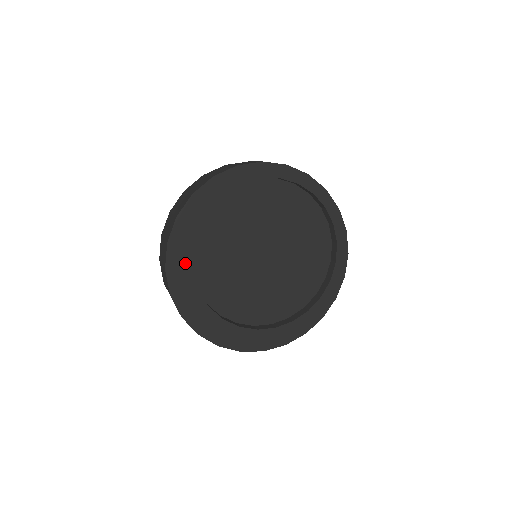
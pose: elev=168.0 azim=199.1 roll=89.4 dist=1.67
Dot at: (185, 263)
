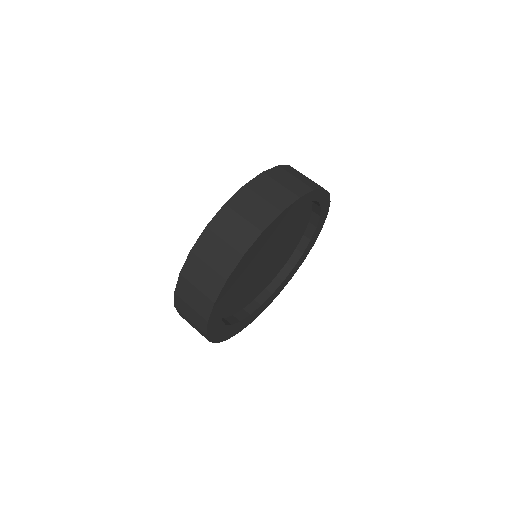
Dot at: (234, 328)
